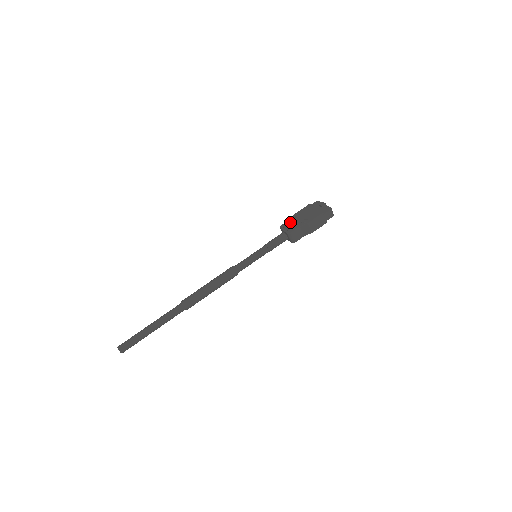
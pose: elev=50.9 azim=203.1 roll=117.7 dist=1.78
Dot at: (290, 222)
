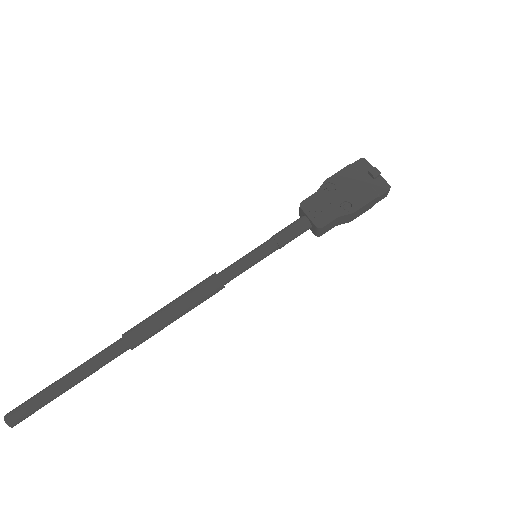
Dot at: (319, 199)
